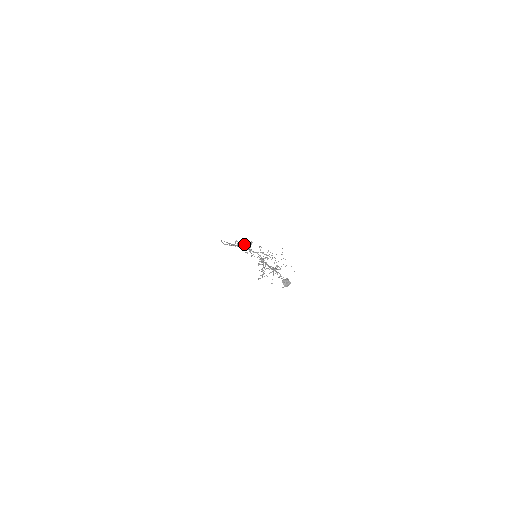
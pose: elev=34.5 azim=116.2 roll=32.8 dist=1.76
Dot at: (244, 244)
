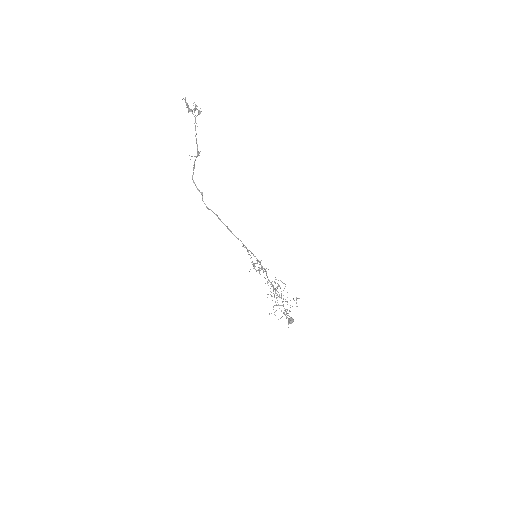
Dot at: occluded
